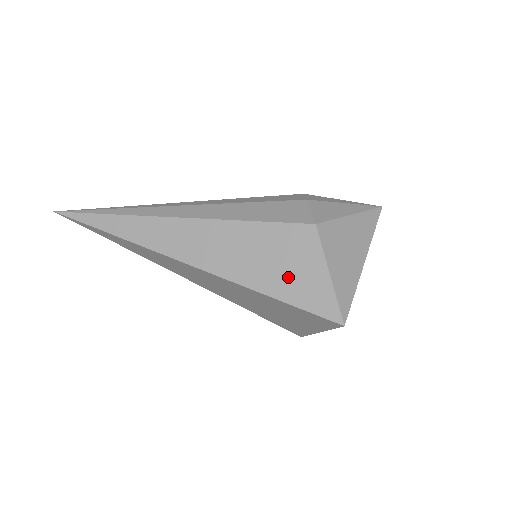
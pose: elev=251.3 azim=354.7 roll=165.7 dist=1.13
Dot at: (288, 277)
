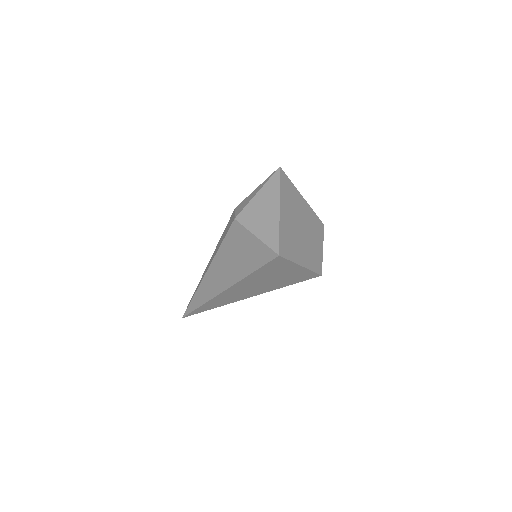
Dot at: (247, 256)
